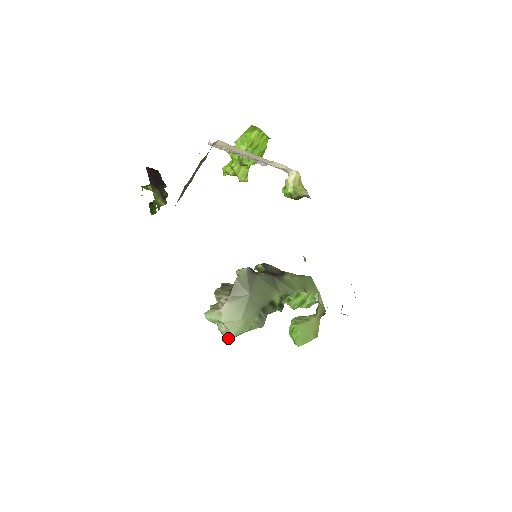
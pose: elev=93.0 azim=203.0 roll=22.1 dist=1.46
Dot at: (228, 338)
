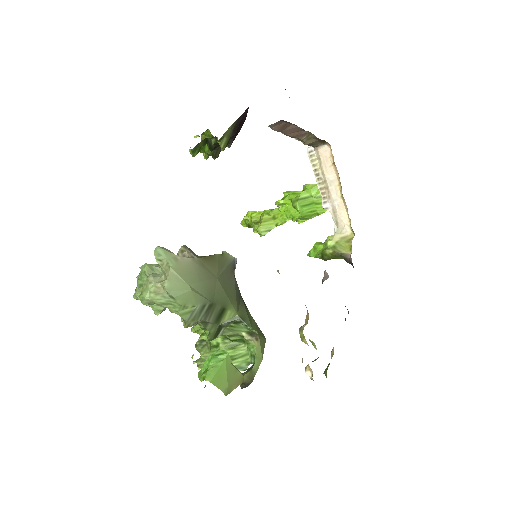
Dot at: (147, 295)
